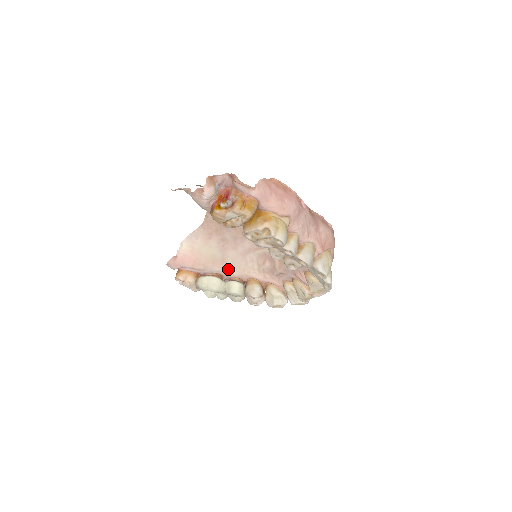
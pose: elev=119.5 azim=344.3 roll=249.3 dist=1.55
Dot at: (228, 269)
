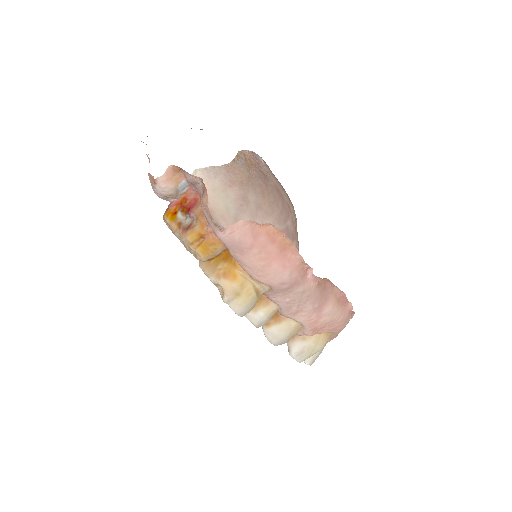
Dot at: occluded
